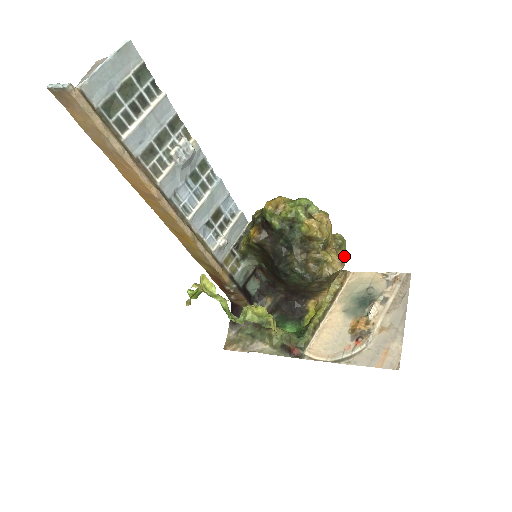
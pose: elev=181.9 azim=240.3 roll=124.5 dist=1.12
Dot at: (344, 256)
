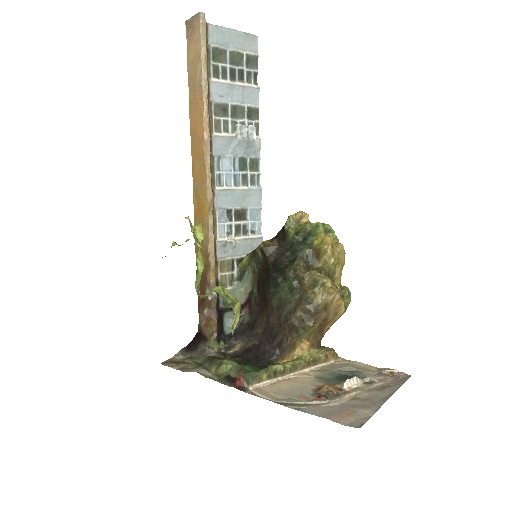
Dot at: (344, 306)
